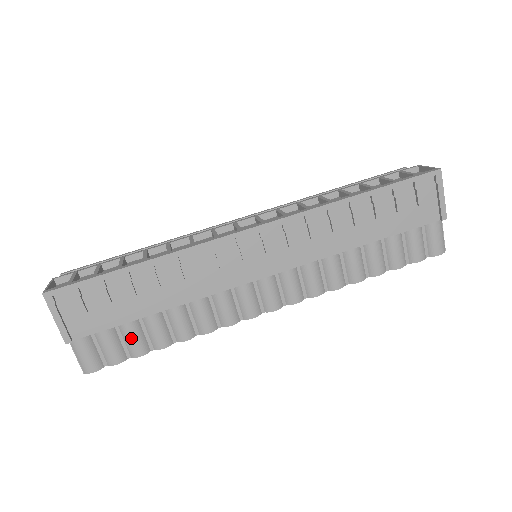
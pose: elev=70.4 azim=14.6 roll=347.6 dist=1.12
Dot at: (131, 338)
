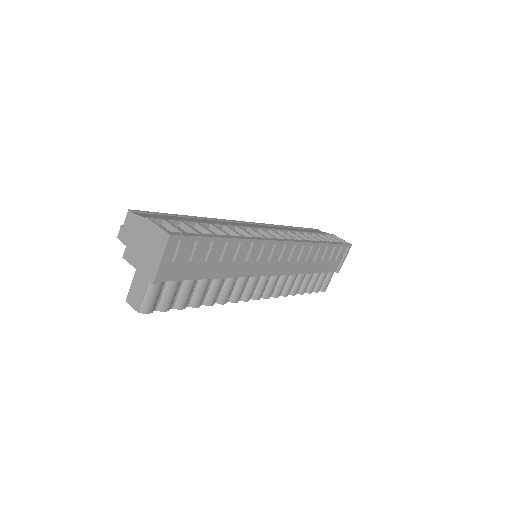
Dot at: (187, 293)
